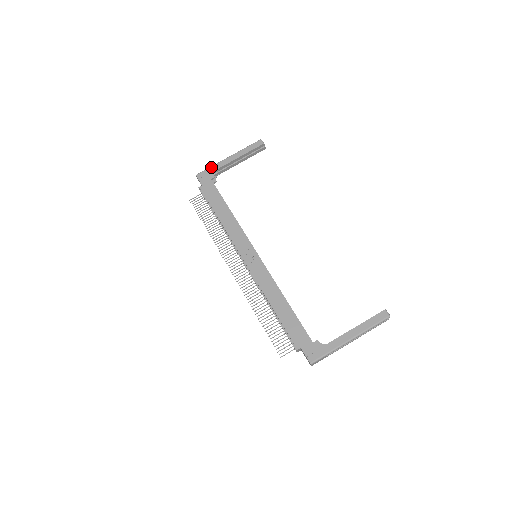
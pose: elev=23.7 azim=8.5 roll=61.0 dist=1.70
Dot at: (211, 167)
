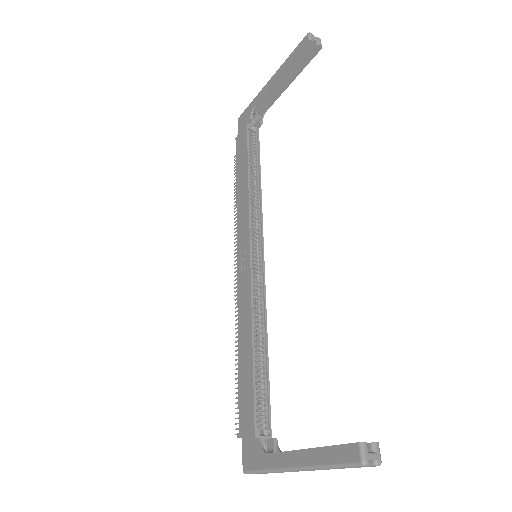
Dot at: (251, 102)
